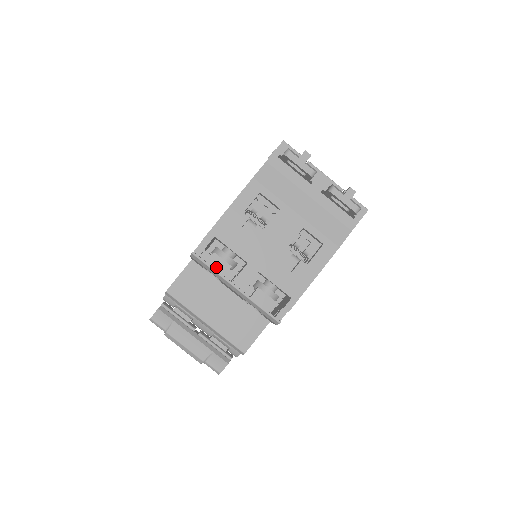
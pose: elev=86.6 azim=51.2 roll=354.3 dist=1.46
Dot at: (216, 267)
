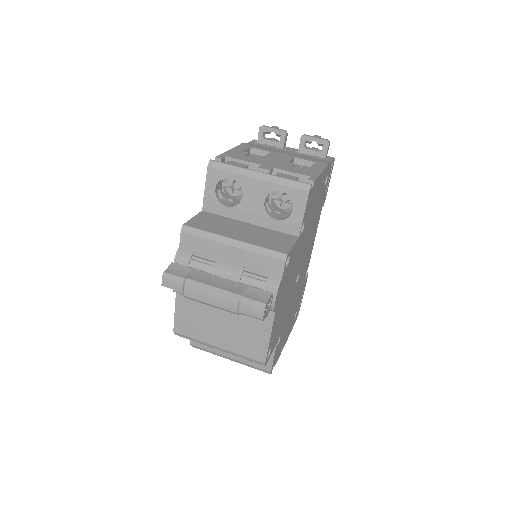
Dot at: (235, 165)
